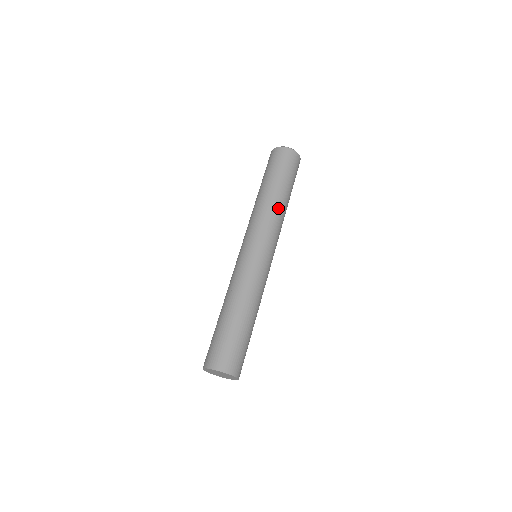
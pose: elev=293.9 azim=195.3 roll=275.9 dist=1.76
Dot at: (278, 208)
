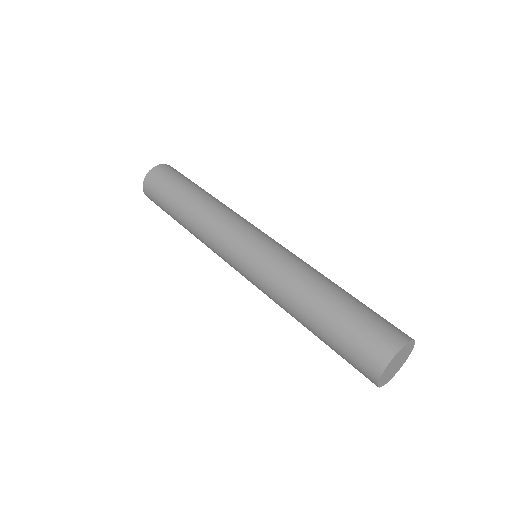
Dot at: occluded
